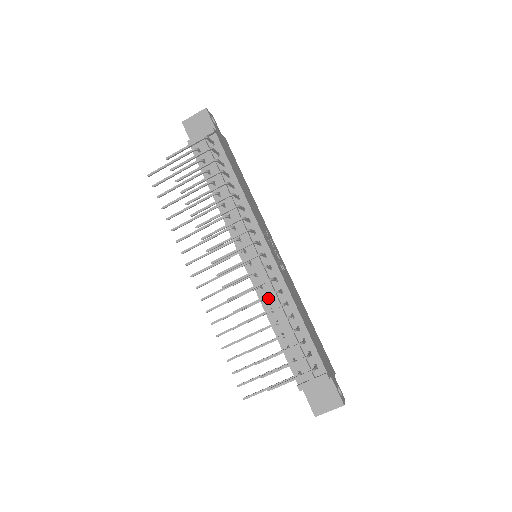
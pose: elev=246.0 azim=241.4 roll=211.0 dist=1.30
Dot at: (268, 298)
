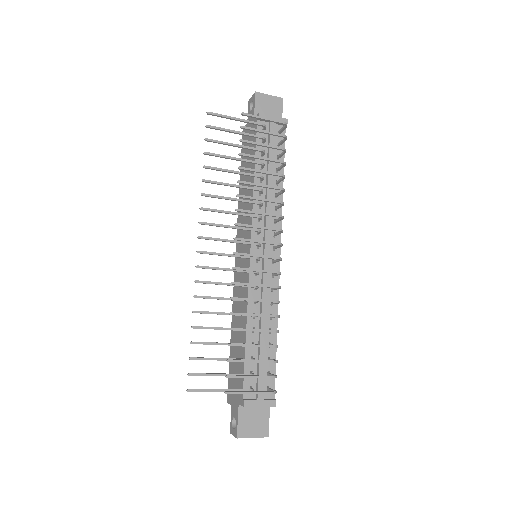
Dot at: (257, 302)
